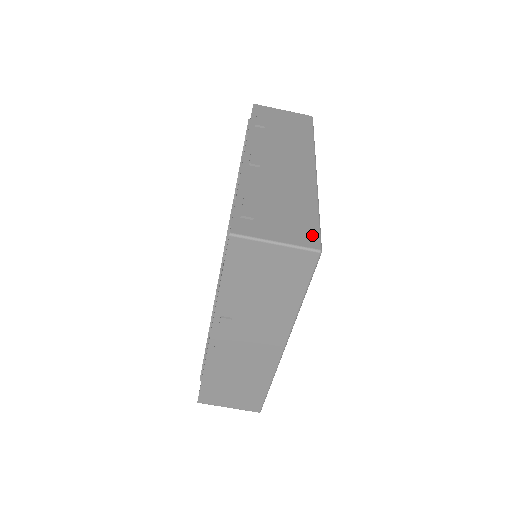
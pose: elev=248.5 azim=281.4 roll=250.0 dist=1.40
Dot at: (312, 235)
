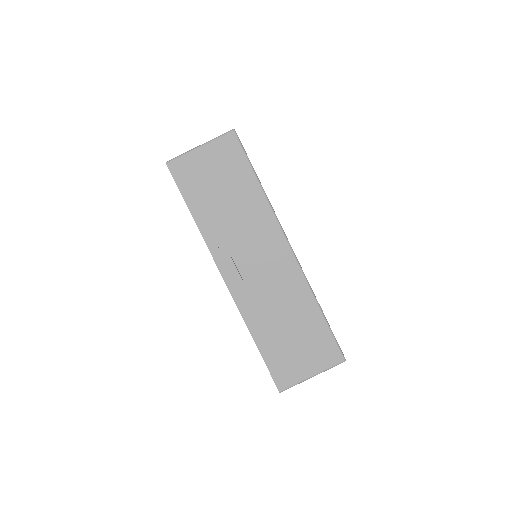
Dot at: occluded
